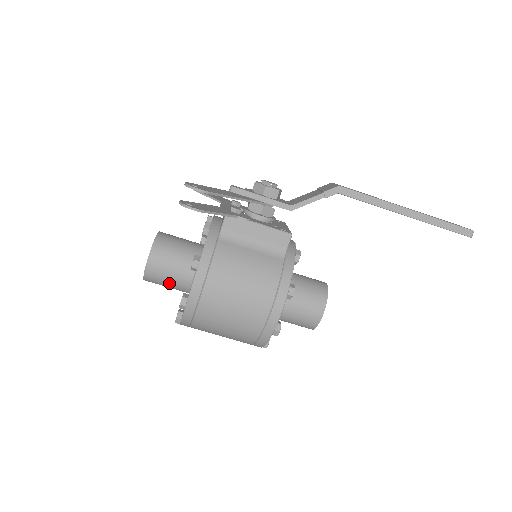
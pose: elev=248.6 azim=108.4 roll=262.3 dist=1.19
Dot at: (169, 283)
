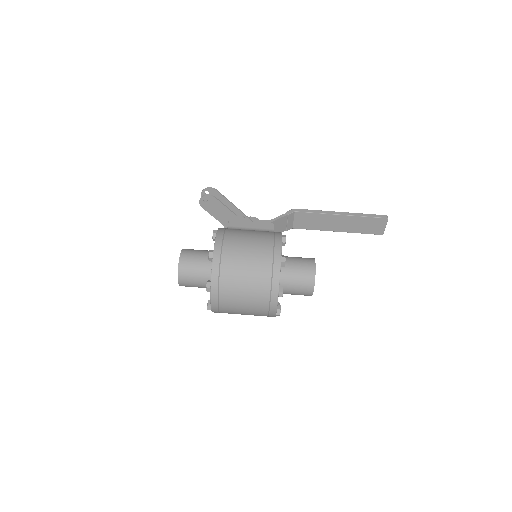
Dot at: (198, 267)
